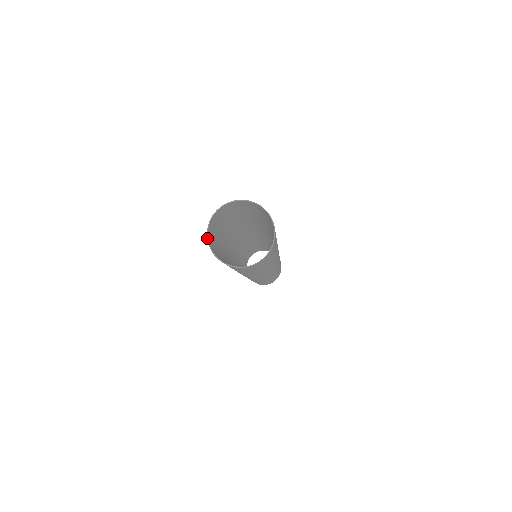
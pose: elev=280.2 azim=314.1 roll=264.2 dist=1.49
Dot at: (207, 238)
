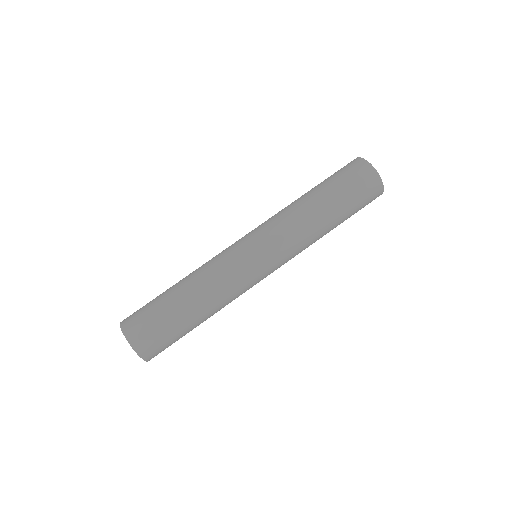
Dot at: occluded
